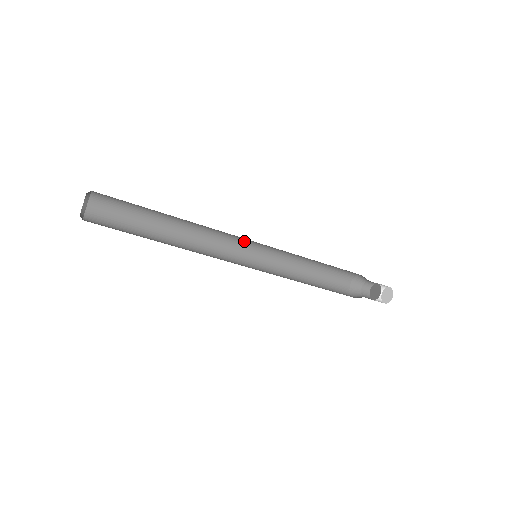
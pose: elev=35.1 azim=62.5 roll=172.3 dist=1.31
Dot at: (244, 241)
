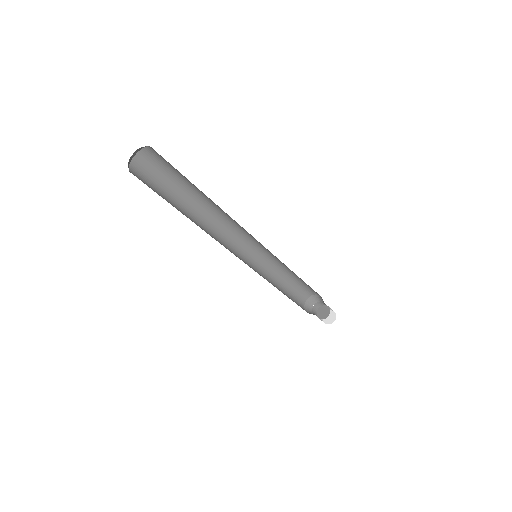
Dot at: (252, 238)
